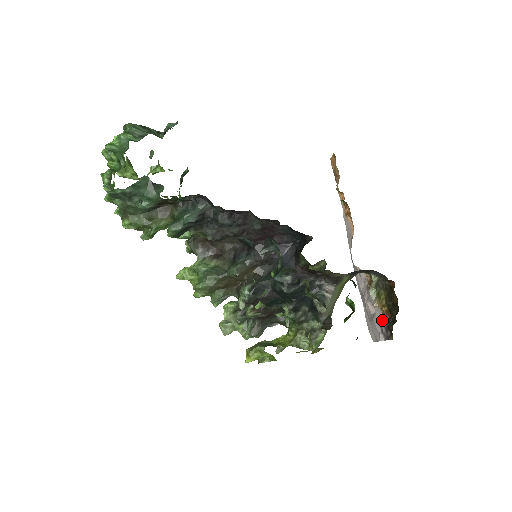
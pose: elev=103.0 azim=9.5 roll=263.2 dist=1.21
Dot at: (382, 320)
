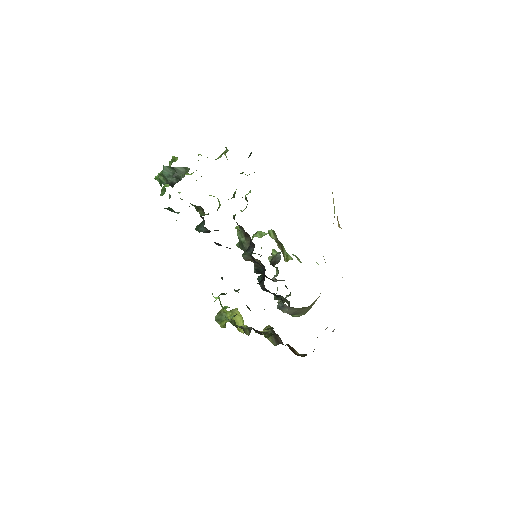
Dot at: occluded
